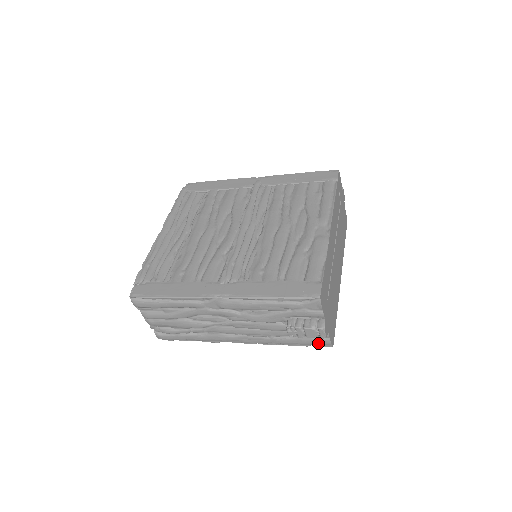
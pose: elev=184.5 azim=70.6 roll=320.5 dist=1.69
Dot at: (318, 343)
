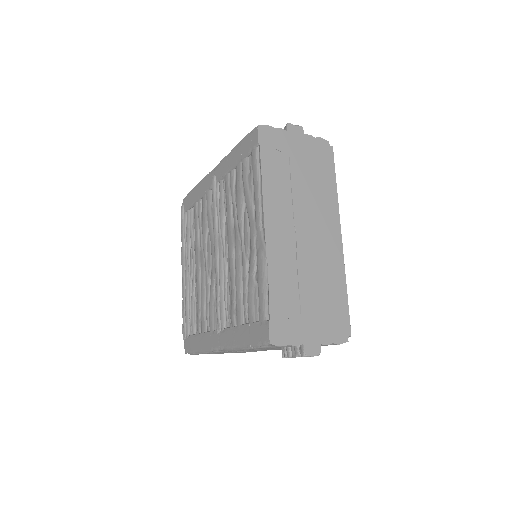
Dot at: occluded
